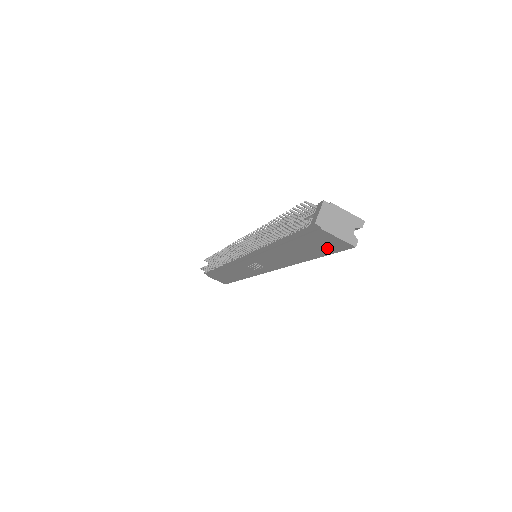
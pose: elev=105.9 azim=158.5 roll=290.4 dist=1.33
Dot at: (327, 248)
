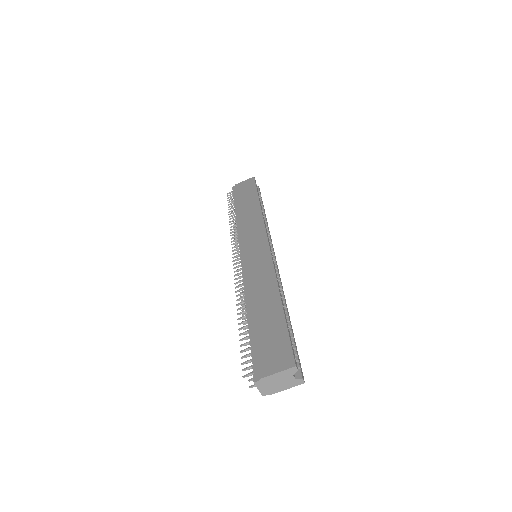
Dot at: occluded
